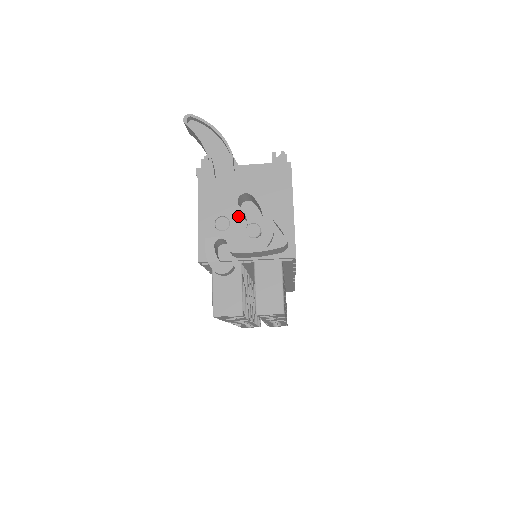
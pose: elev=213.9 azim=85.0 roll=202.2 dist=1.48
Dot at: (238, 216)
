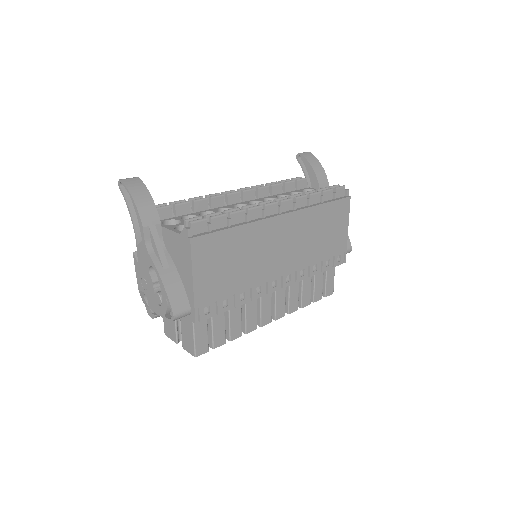
Dot at: (150, 283)
